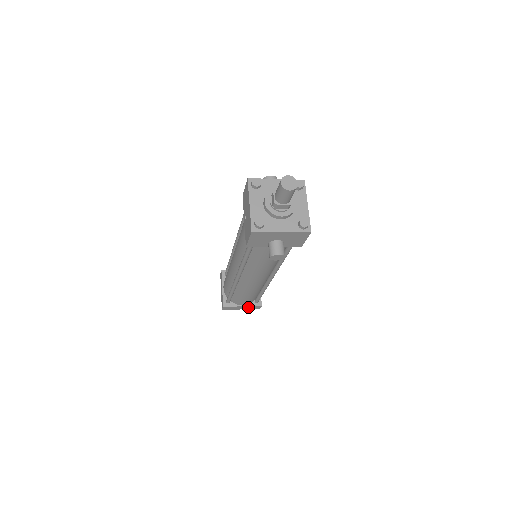
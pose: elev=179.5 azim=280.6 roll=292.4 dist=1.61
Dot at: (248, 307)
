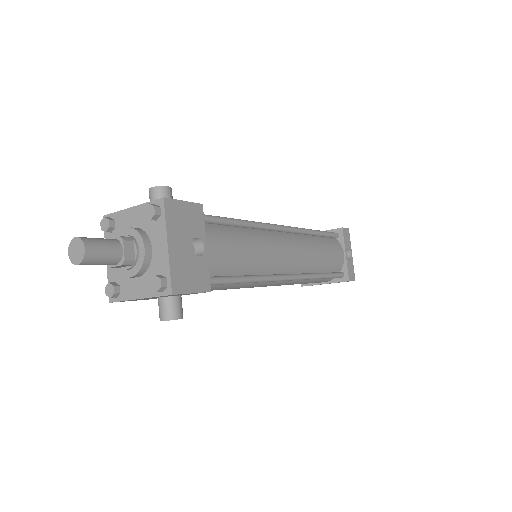
Dot at: occluded
